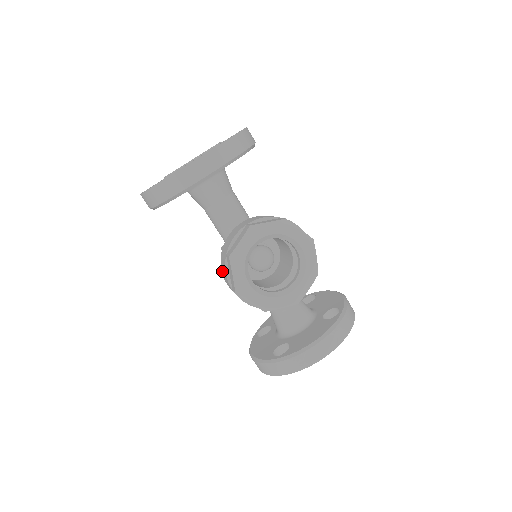
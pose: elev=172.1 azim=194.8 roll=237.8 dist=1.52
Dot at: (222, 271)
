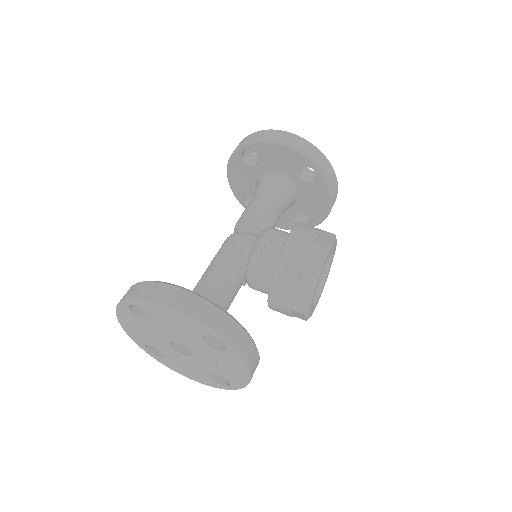
Dot at: occluded
